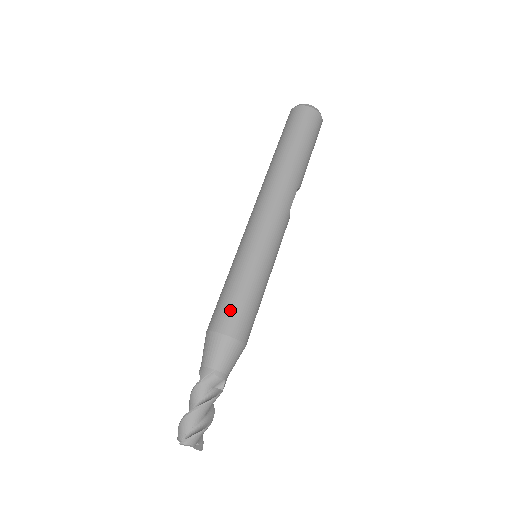
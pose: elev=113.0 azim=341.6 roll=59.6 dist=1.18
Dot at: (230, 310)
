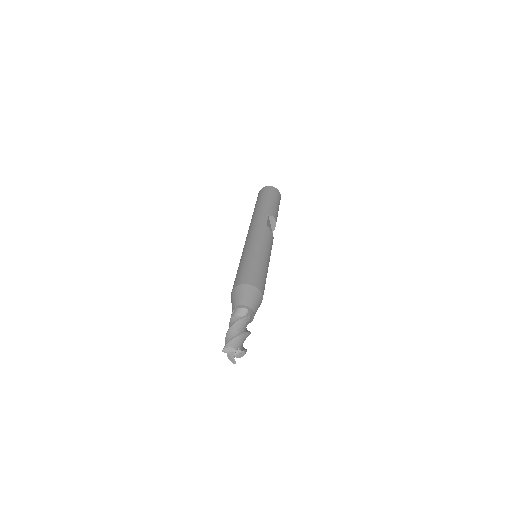
Dot at: (237, 277)
